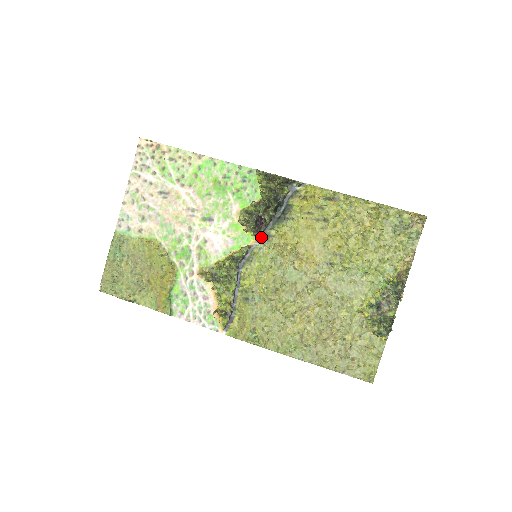
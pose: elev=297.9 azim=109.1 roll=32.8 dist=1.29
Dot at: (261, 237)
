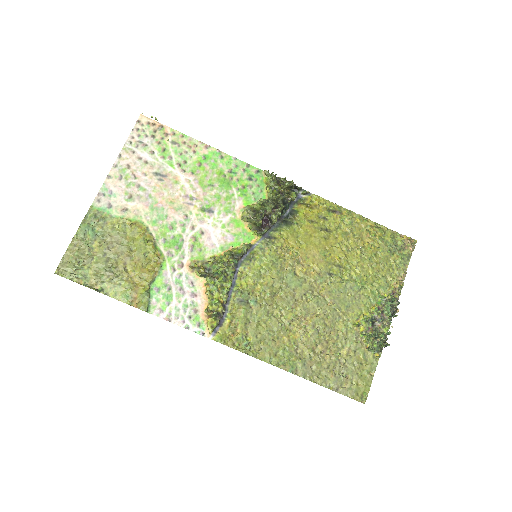
Dot at: (263, 237)
